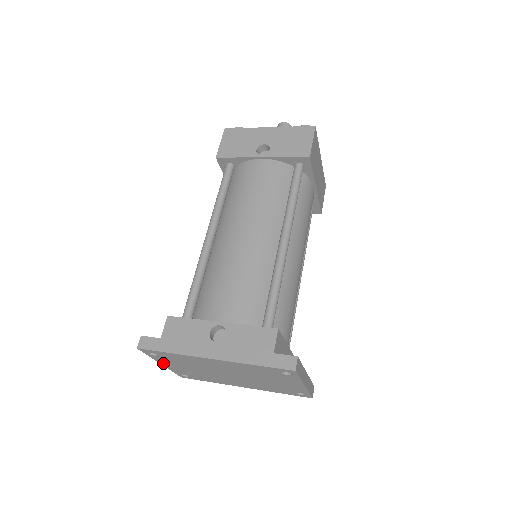
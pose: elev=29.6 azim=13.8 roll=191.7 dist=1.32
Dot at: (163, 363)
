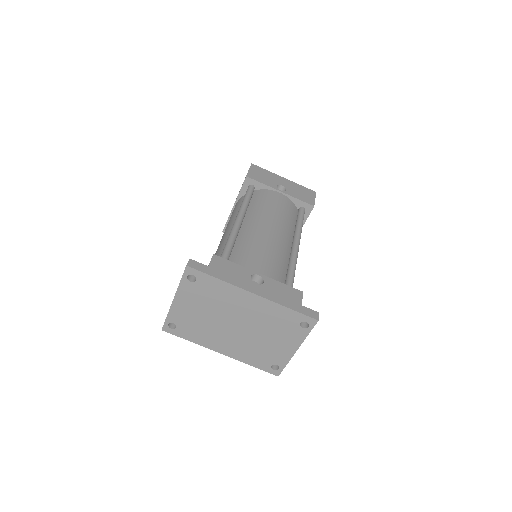
Dot at: (179, 298)
